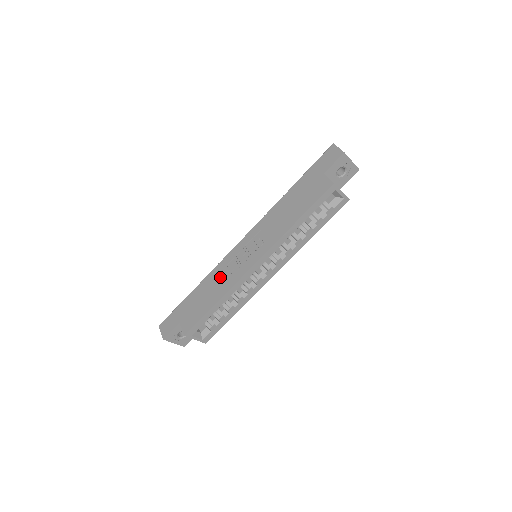
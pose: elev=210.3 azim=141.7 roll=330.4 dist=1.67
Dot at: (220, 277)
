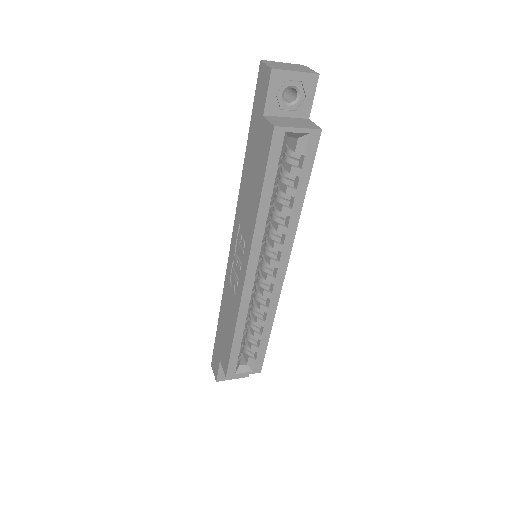
Dot at: (229, 299)
